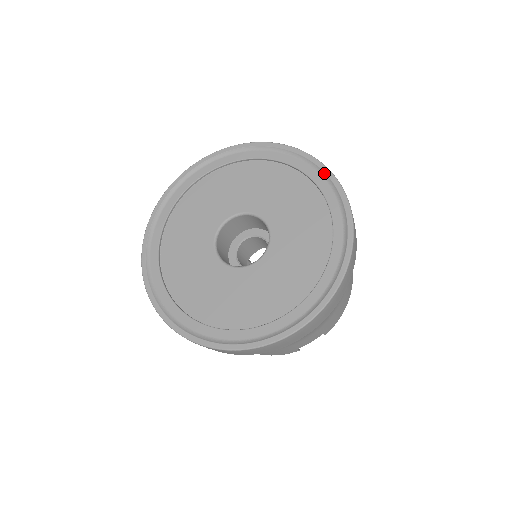
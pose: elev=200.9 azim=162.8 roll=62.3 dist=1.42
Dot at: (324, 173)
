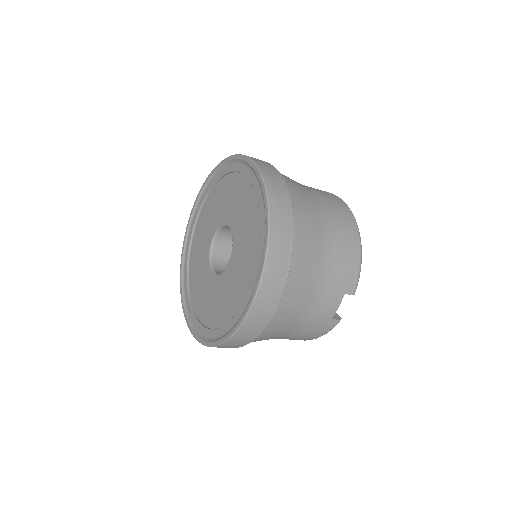
Dot at: (245, 162)
